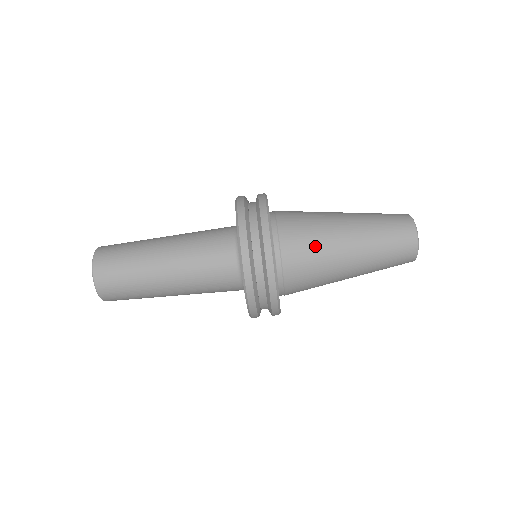
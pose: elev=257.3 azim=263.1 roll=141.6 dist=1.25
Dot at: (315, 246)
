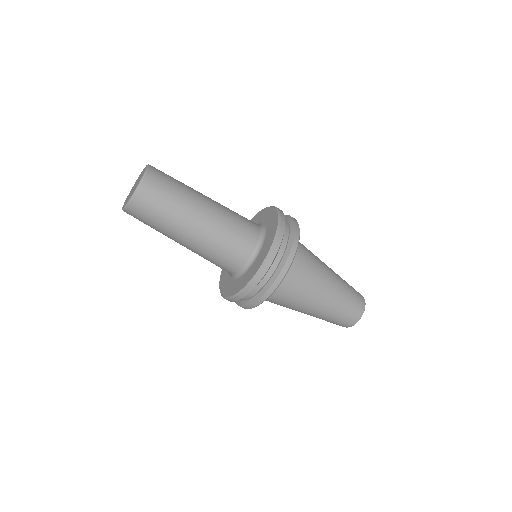
Dot at: (306, 284)
